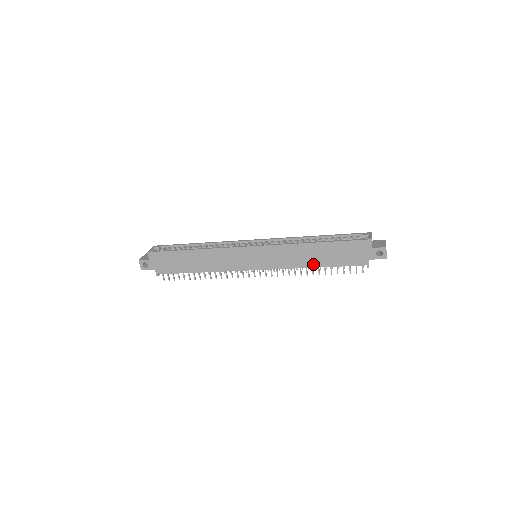
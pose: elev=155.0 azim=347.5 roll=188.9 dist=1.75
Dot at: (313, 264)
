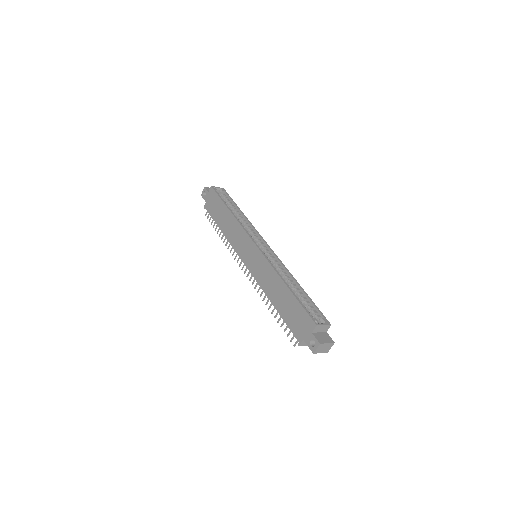
Dot at: (273, 300)
